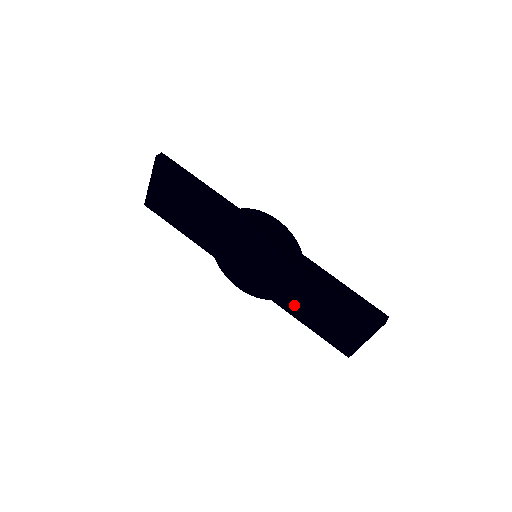
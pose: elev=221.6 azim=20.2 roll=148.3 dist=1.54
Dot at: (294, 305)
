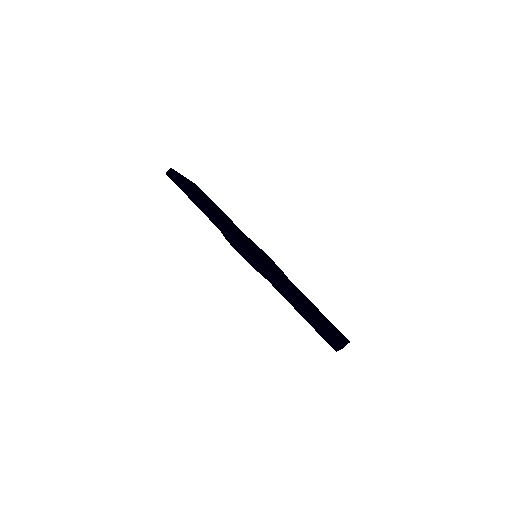
Dot at: occluded
